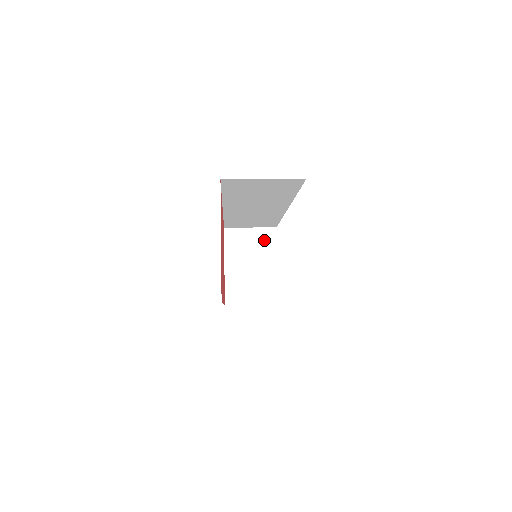
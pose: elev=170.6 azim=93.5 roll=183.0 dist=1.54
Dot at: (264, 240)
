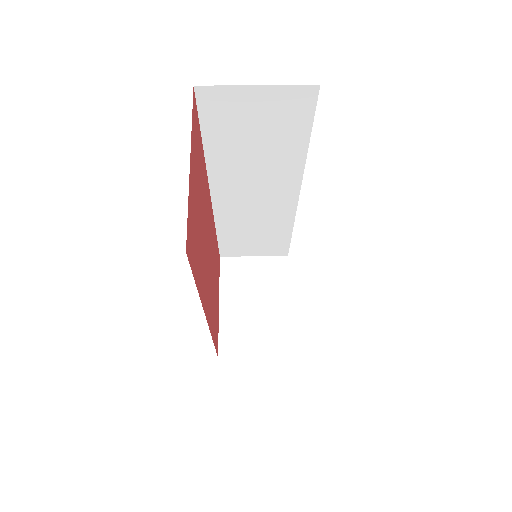
Dot at: (272, 272)
